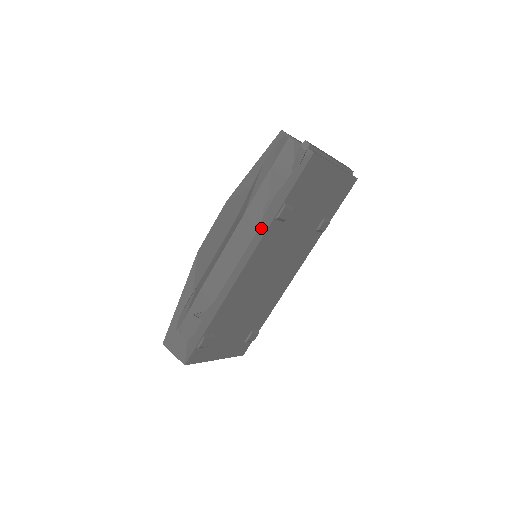
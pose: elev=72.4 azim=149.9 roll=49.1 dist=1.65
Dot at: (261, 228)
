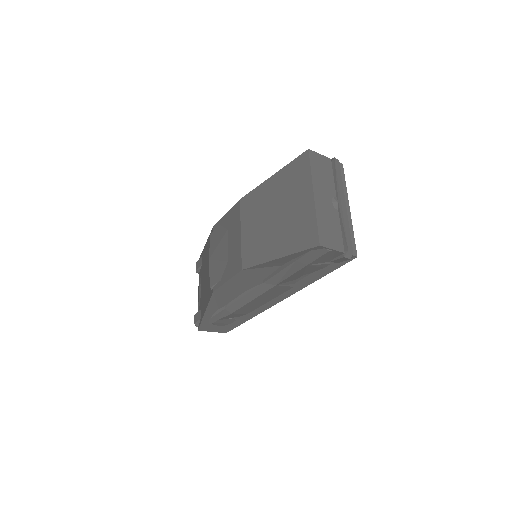
Dot at: (295, 288)
